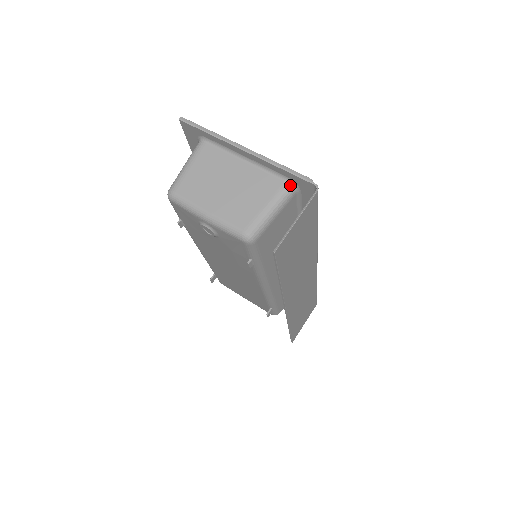
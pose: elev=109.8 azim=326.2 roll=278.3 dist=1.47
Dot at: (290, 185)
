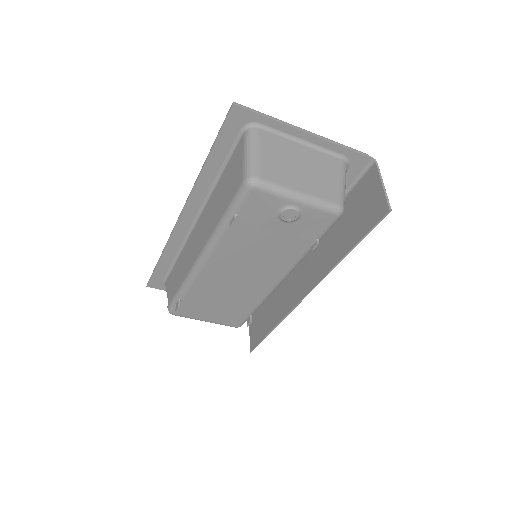
Dot at: (346, 162)
